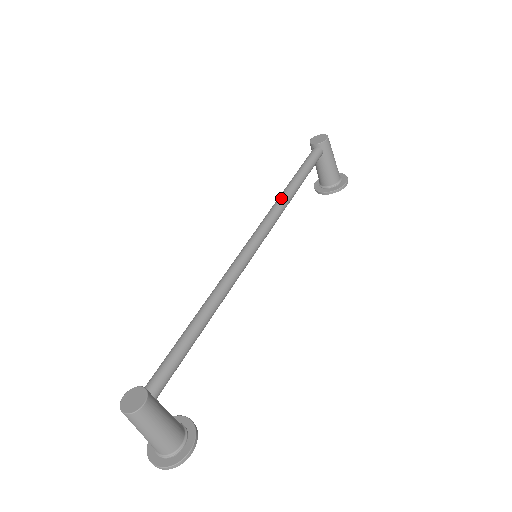
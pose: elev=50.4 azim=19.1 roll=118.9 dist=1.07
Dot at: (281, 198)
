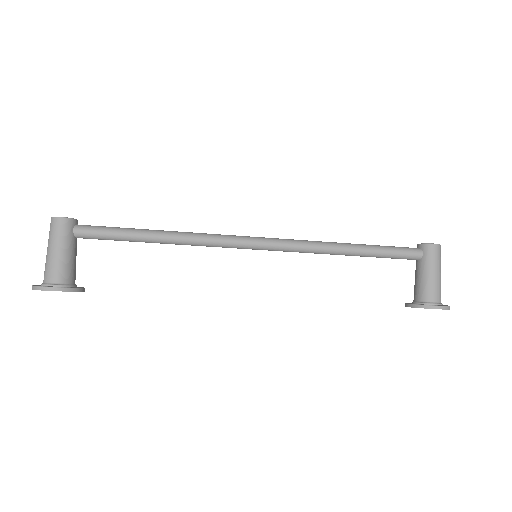
Dot at: occluded
